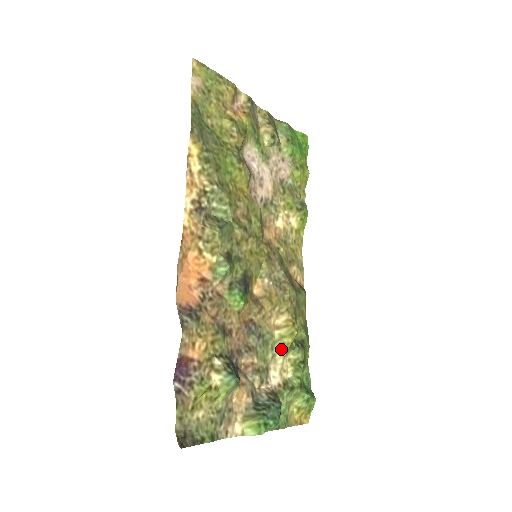
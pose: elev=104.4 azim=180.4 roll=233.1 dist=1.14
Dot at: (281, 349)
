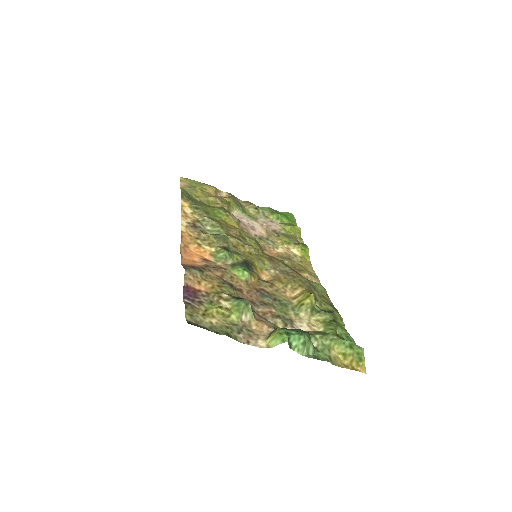
Dot at: (302, 309)
